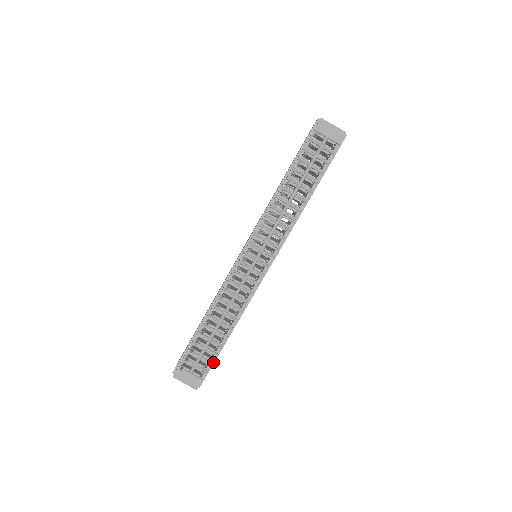
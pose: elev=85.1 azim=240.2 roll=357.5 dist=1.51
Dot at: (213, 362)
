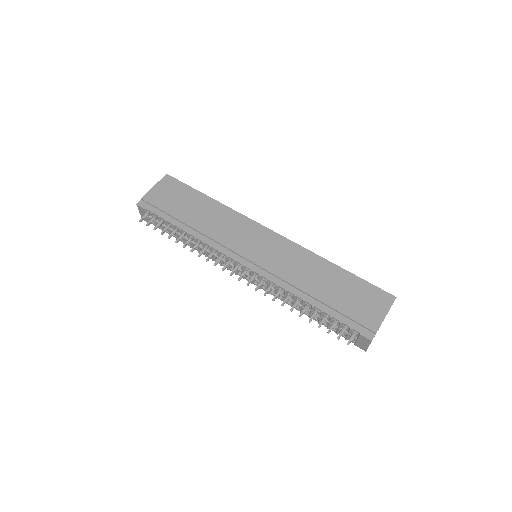
Dot at: occluded
